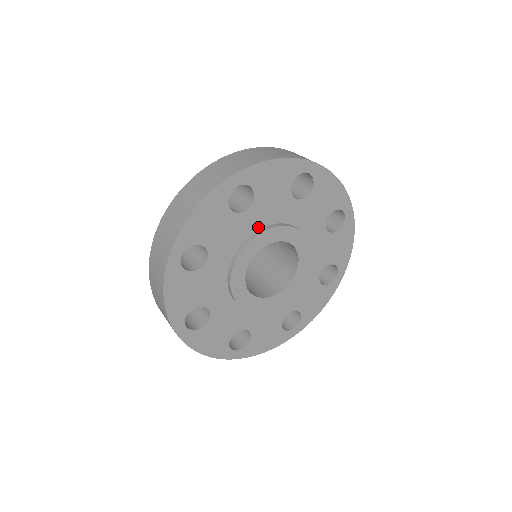
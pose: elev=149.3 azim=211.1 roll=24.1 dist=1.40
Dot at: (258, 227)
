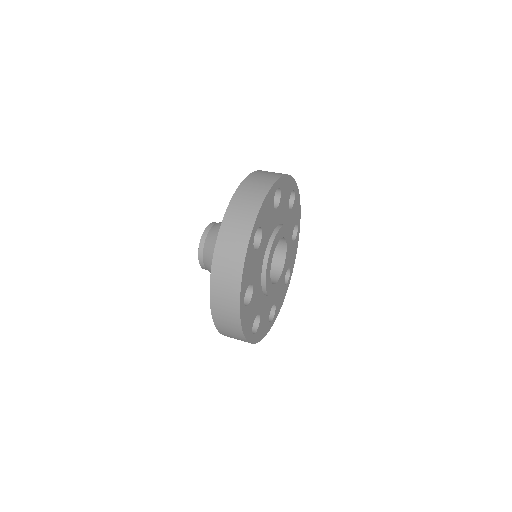
Dot at: (277, 224)
